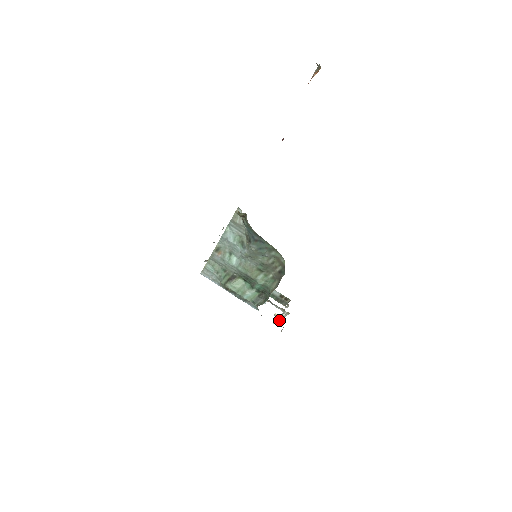
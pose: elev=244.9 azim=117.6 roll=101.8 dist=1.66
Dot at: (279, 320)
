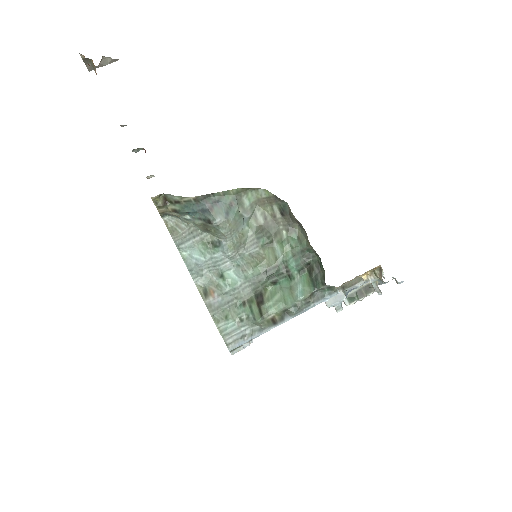
Dot at: (375, 276)
